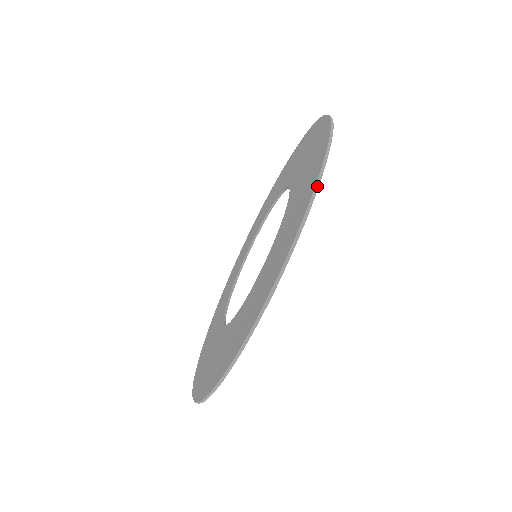
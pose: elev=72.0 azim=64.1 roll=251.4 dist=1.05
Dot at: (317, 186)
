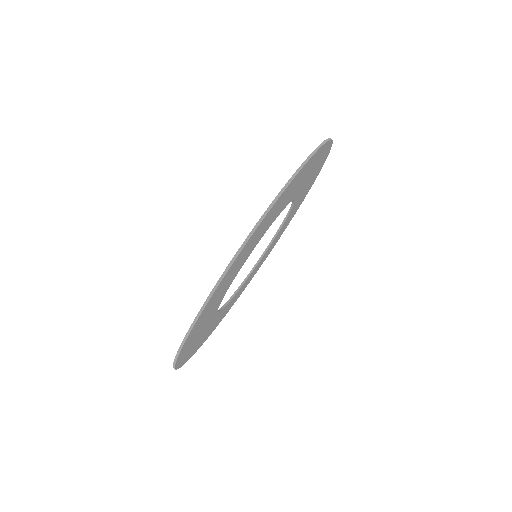
Dot at: occluded
